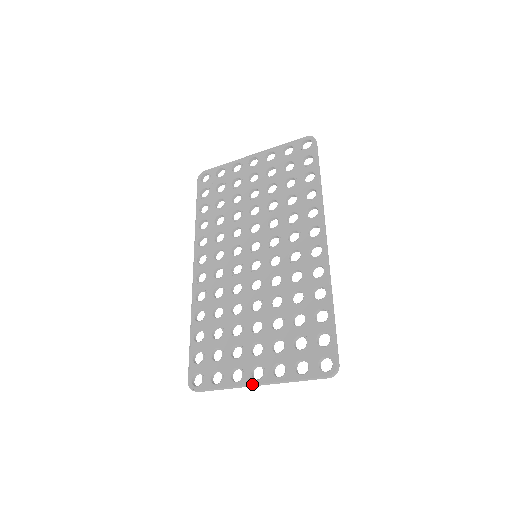
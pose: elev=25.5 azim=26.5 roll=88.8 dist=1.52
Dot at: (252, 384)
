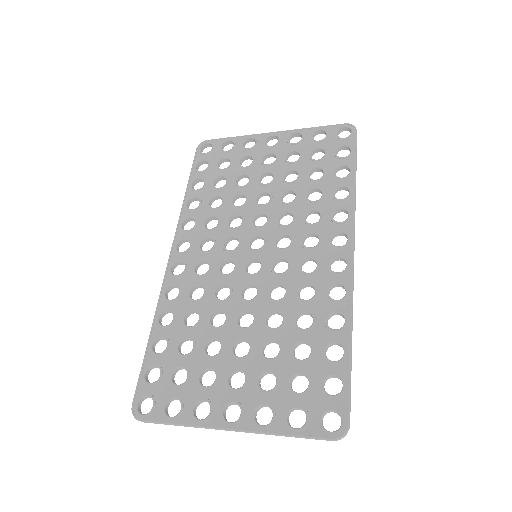
Dot at: (222, 427)
